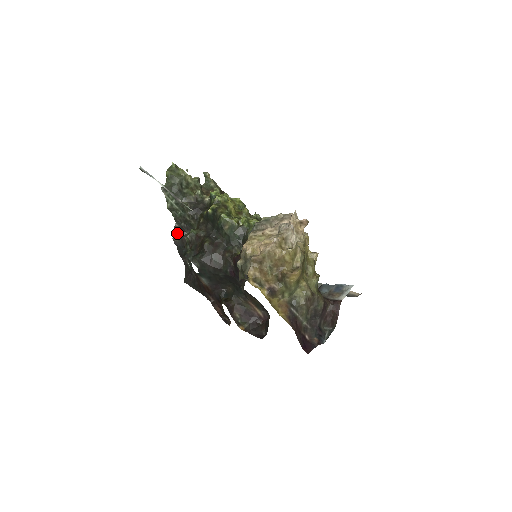
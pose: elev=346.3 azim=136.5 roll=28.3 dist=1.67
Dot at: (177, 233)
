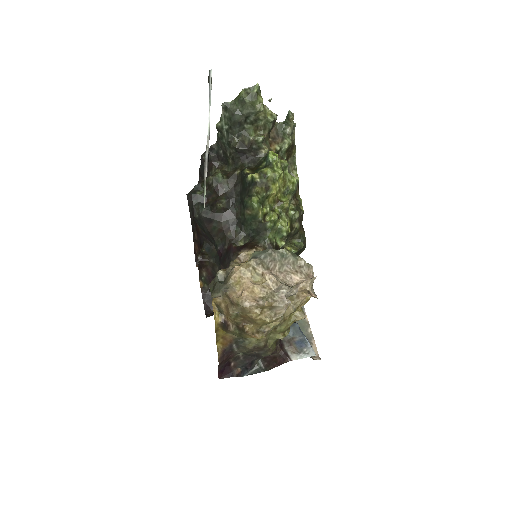
Dot at: (210, 154)
